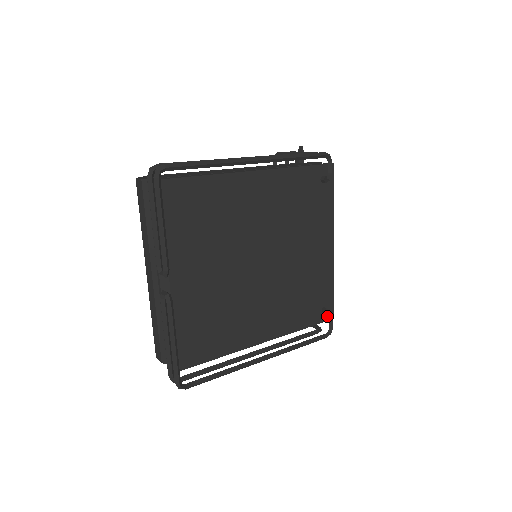
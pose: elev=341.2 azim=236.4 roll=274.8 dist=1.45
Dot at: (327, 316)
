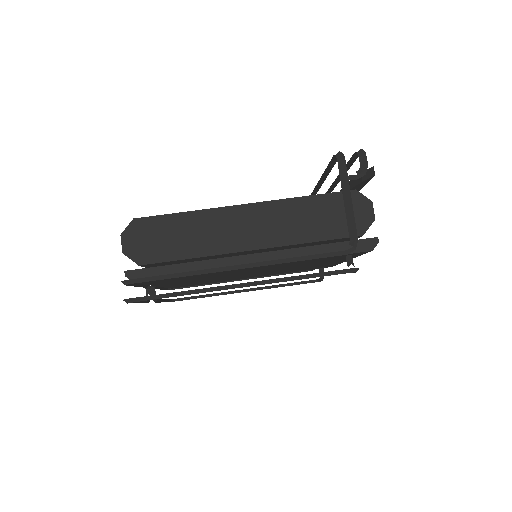
Dot at: (325, 267)
